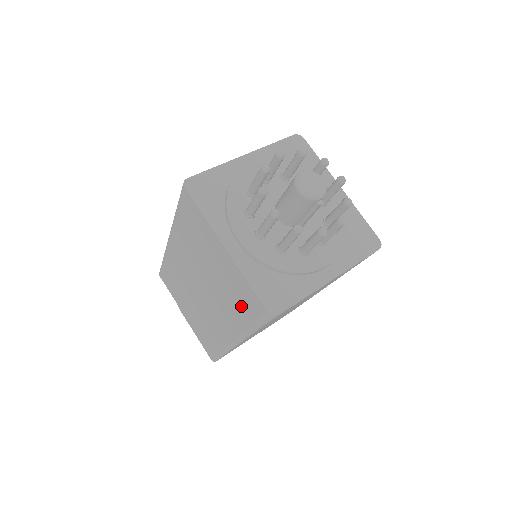
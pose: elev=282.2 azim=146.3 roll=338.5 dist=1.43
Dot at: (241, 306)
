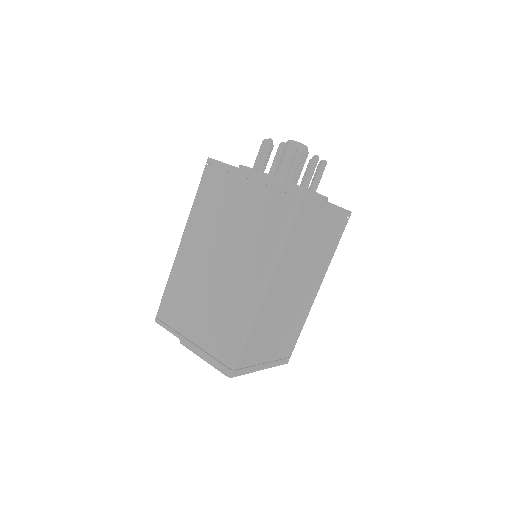
Dot at: (269, 219)
